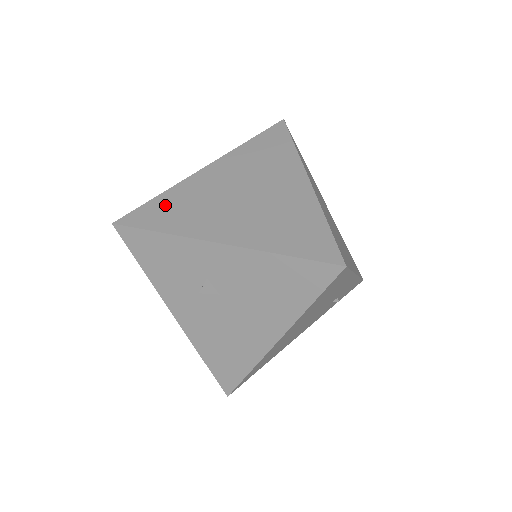
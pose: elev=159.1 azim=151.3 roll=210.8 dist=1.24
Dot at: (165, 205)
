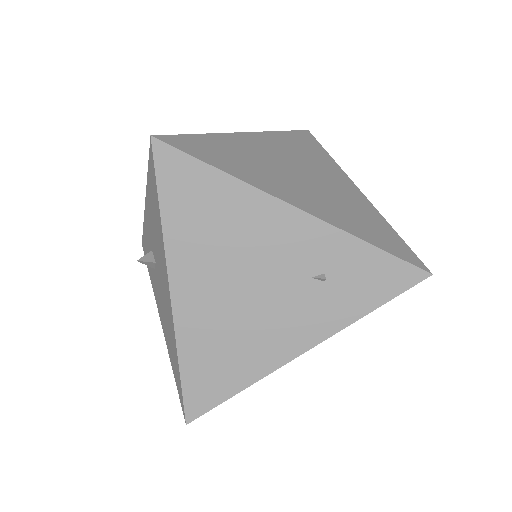
Dot at: occluded
